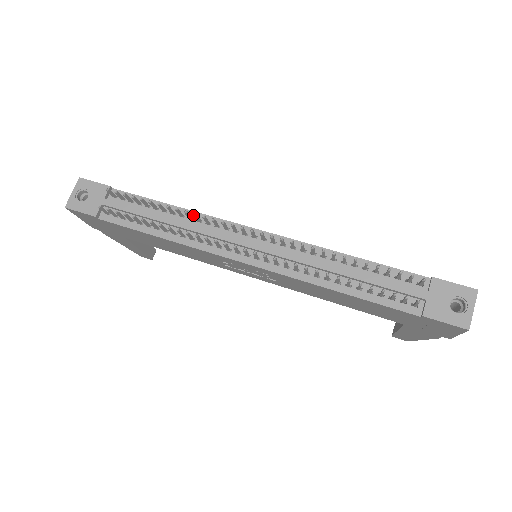
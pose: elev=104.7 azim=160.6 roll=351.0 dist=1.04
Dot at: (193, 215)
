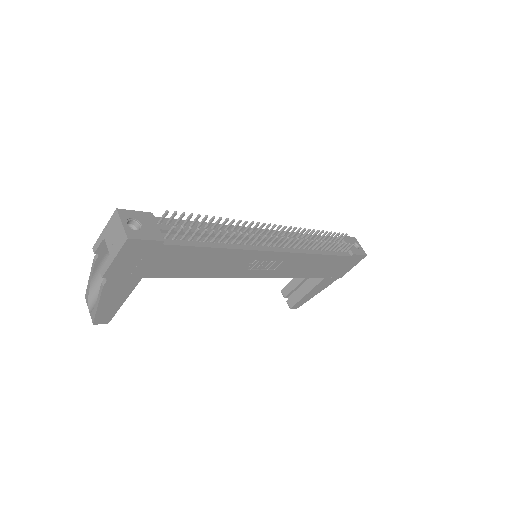
Dot at: (240, 222)
